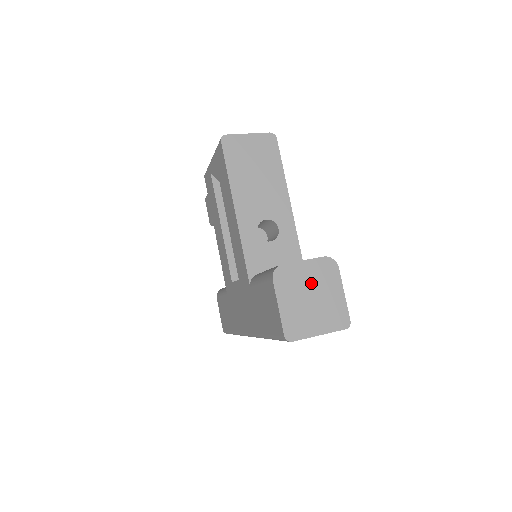
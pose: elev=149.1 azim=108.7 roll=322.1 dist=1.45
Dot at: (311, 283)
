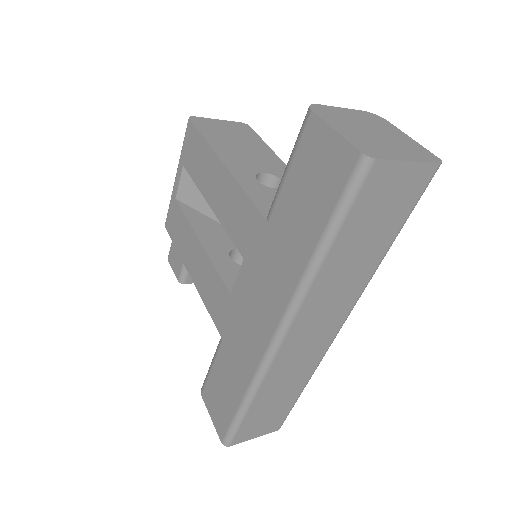
Dot at: (363, 123)
